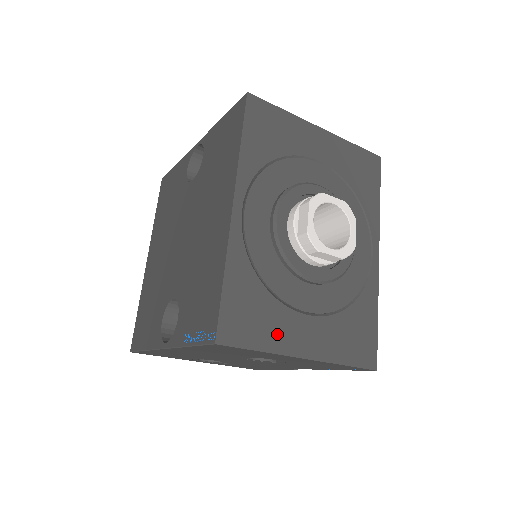
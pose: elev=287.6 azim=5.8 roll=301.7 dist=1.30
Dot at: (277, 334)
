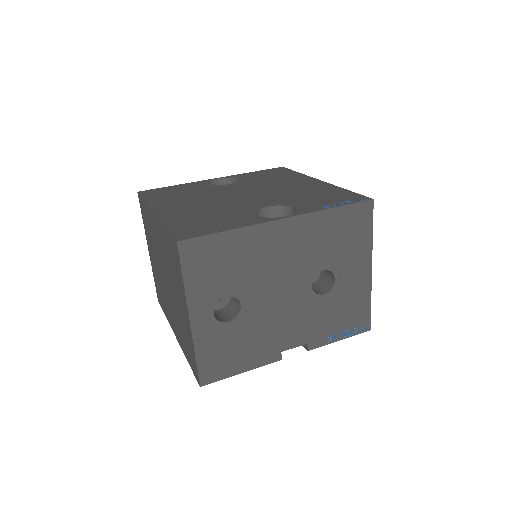
Dot at: occluded
